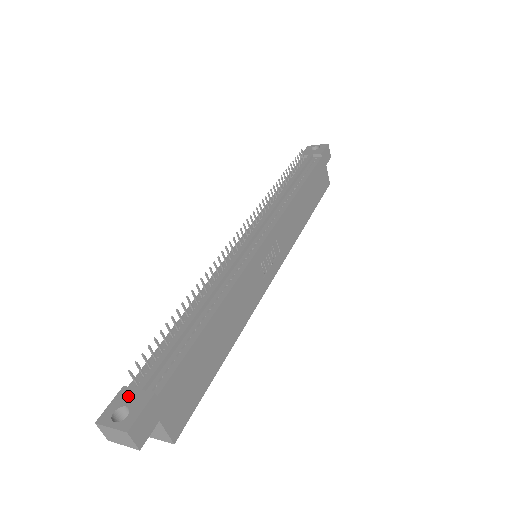
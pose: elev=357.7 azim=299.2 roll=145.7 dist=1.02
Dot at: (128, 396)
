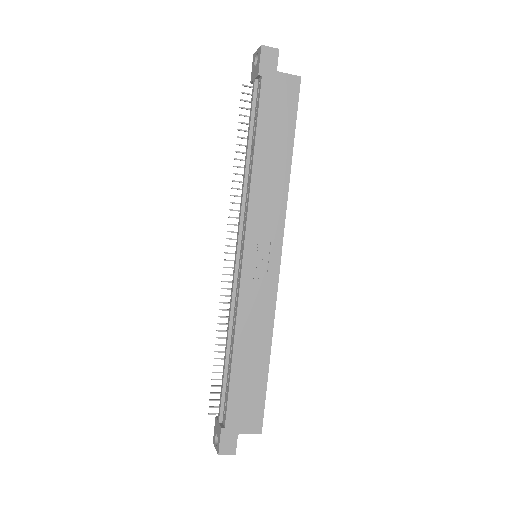
Dot at: (217, 426)
